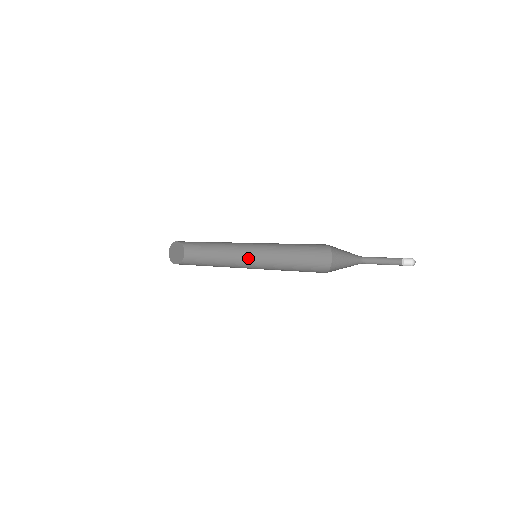
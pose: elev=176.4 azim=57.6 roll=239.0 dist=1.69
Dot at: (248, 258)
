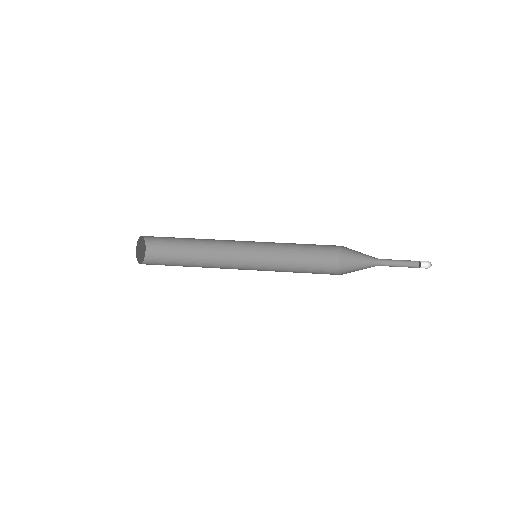
Dot at: (238, 251)
